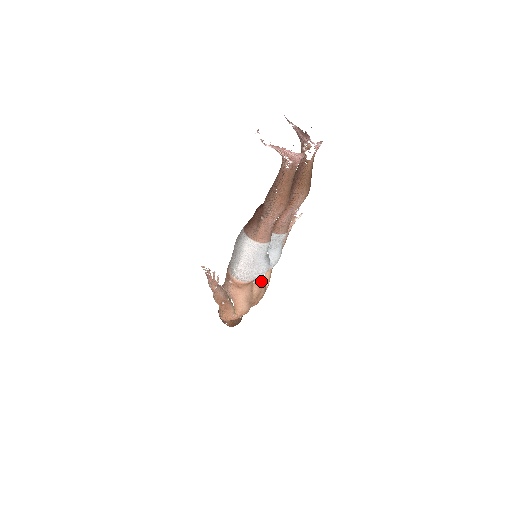
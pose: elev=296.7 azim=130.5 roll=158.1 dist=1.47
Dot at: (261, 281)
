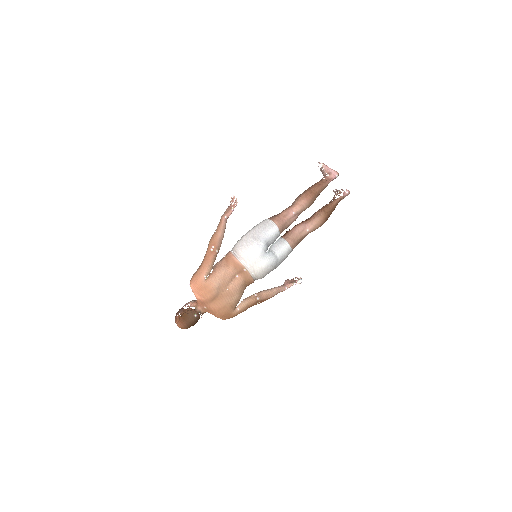
Dot at: (241, 286)
